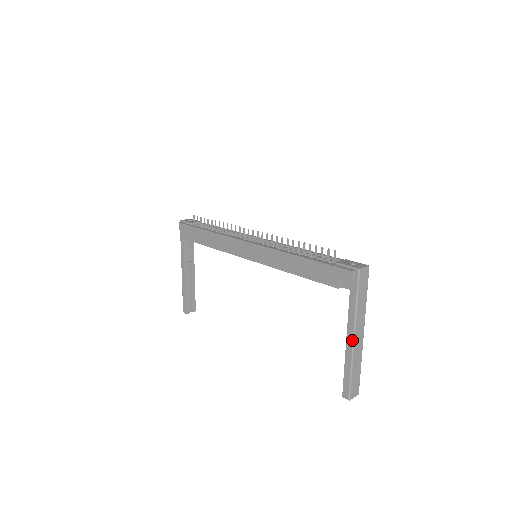
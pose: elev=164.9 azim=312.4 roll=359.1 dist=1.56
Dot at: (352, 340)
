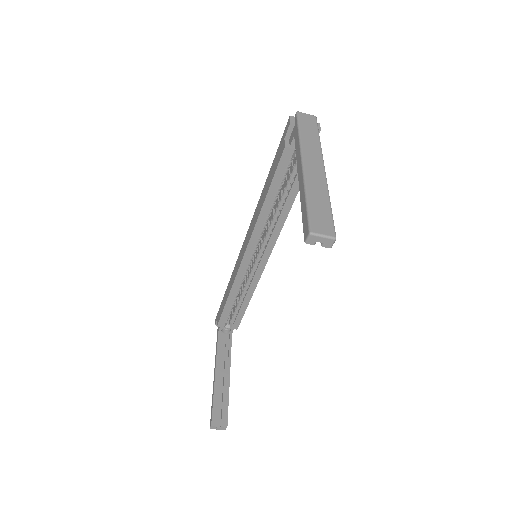
Dot at: (301, 166)
